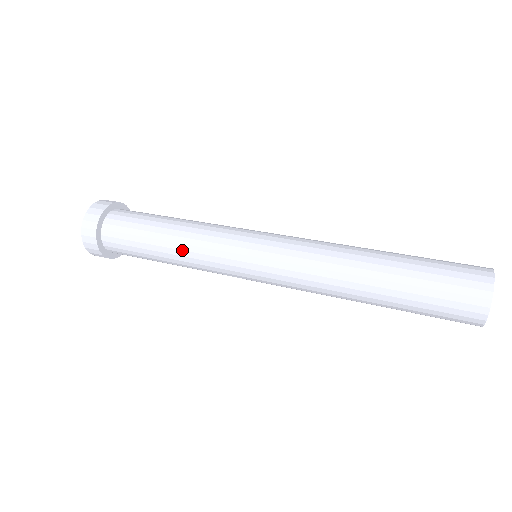
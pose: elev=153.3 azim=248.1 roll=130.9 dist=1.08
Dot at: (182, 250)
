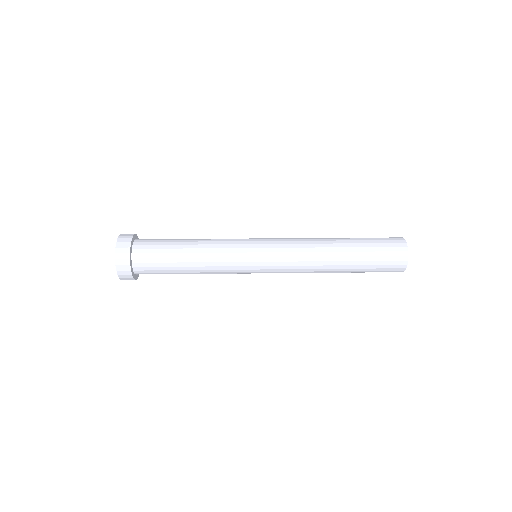
Dot at: (205, 253)
